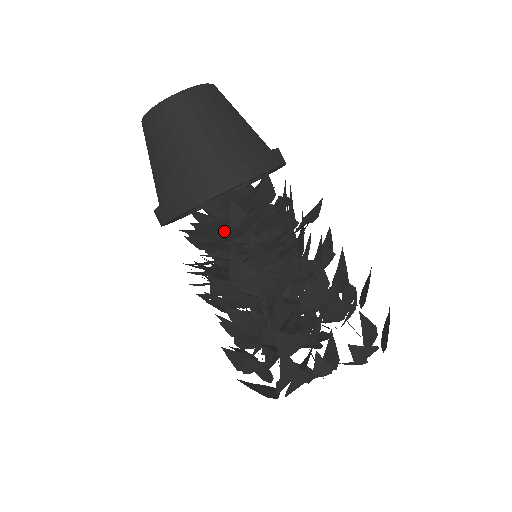
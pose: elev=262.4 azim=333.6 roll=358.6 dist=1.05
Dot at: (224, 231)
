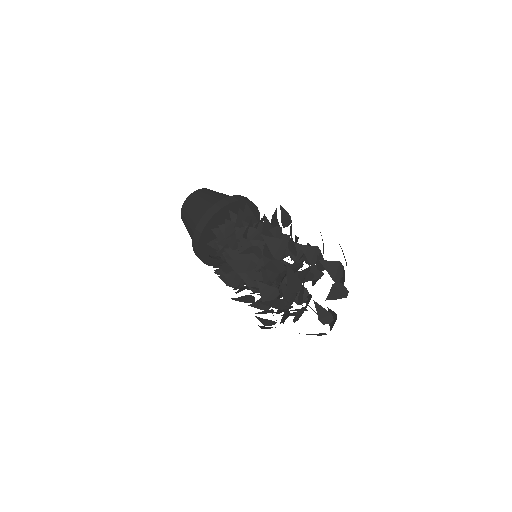
Dot at: (229, 224)
